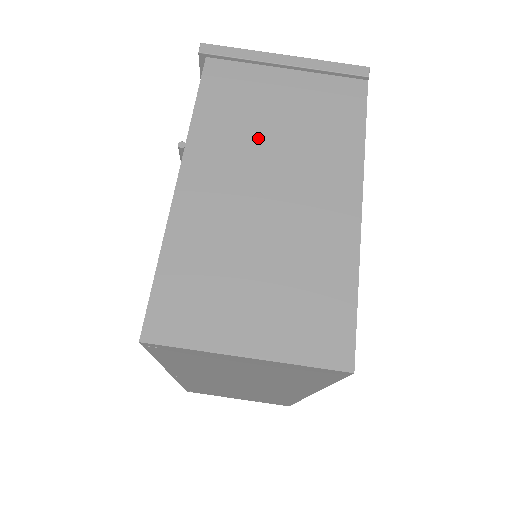
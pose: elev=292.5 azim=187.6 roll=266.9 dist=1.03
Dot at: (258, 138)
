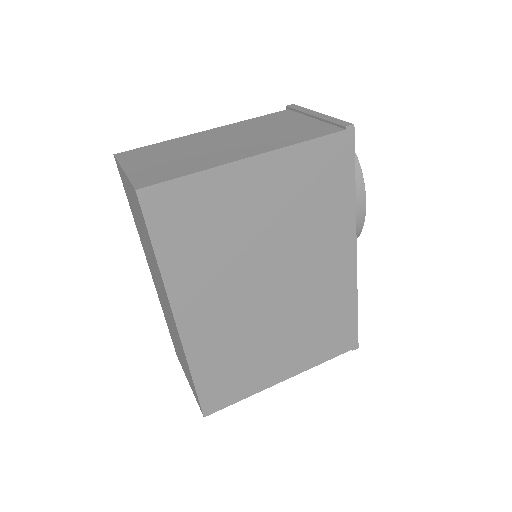
Dot at: (256, 130)
